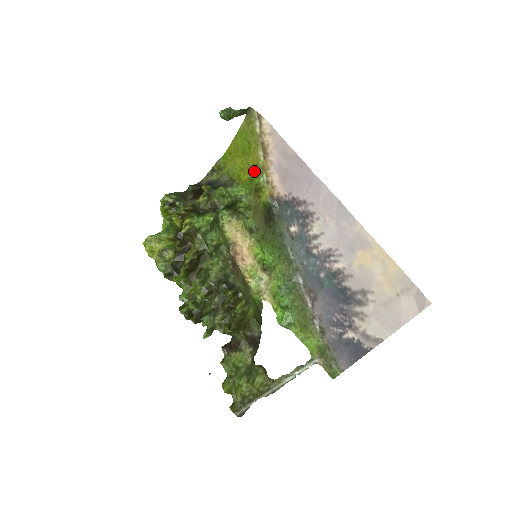
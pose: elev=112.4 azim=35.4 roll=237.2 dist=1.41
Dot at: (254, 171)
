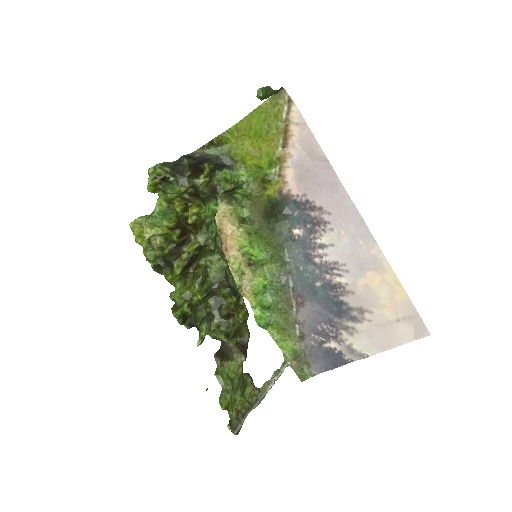
Dot at: (267, 160)
